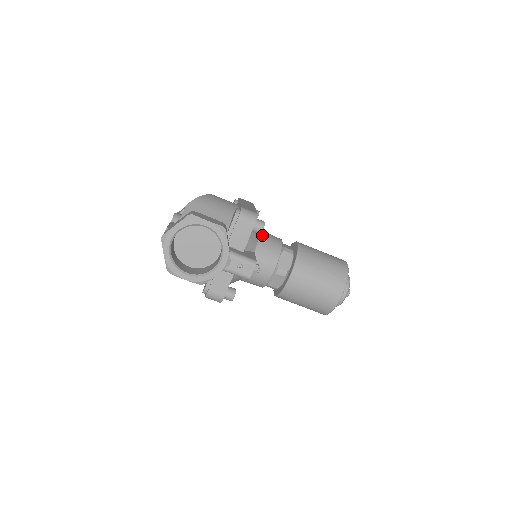
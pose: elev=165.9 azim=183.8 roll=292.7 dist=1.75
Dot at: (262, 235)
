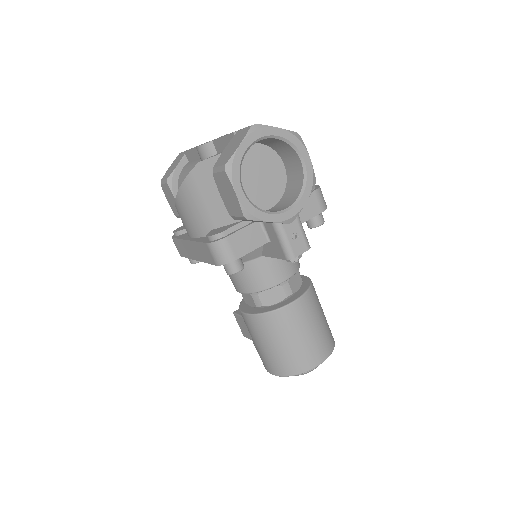
Dot at: occluded
